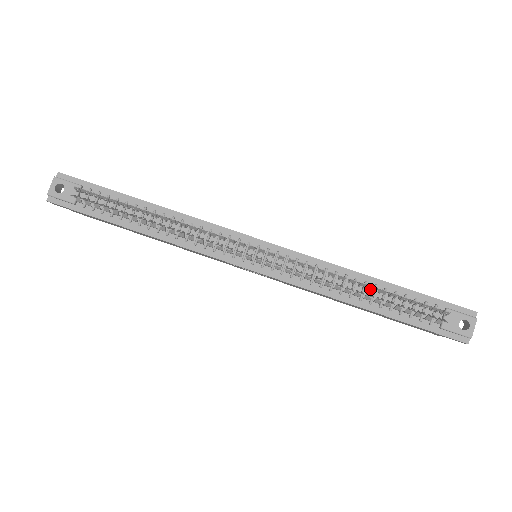
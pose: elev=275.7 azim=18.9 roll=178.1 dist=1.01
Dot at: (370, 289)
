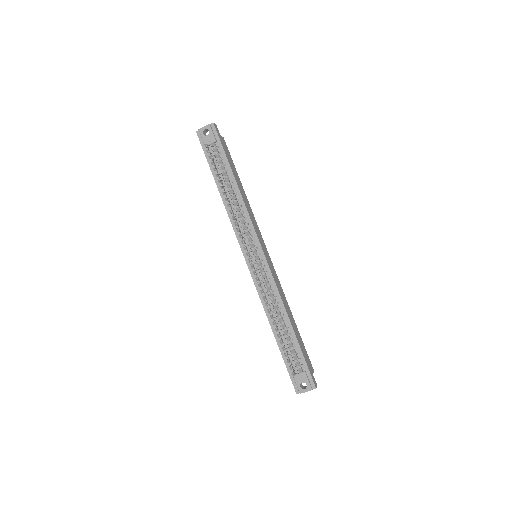
Dot at: (282, 326)
